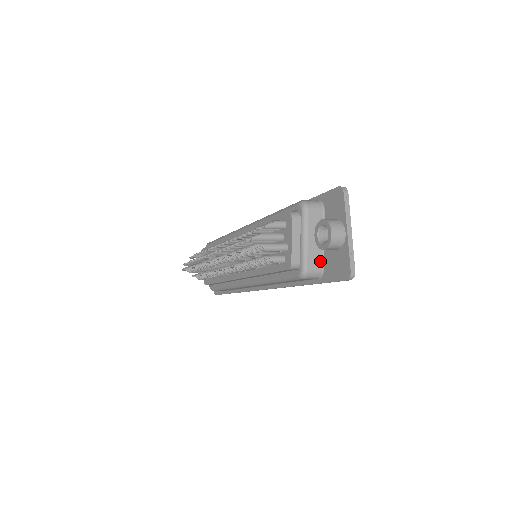
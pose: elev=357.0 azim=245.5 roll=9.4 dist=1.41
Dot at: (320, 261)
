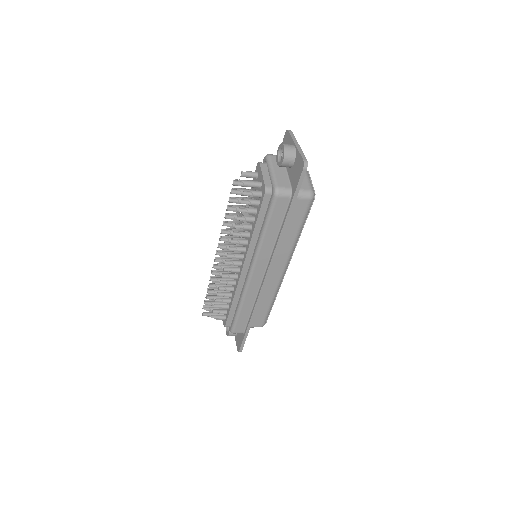
Dot at: (287, 183)
